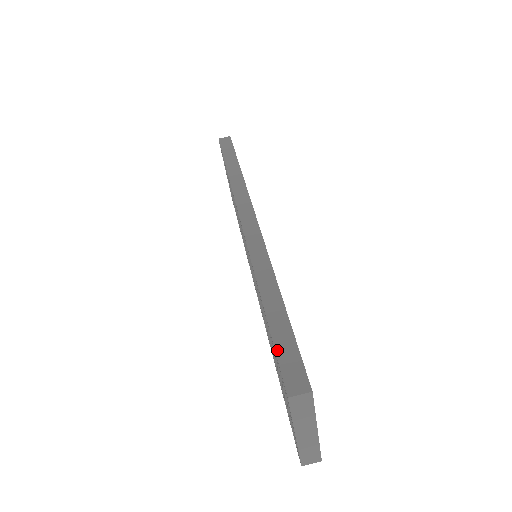
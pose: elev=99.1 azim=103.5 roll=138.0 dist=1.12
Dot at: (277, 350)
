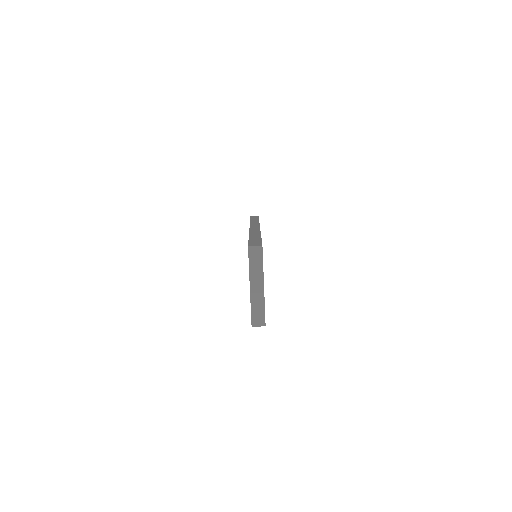
Dot at: (250, 241)
